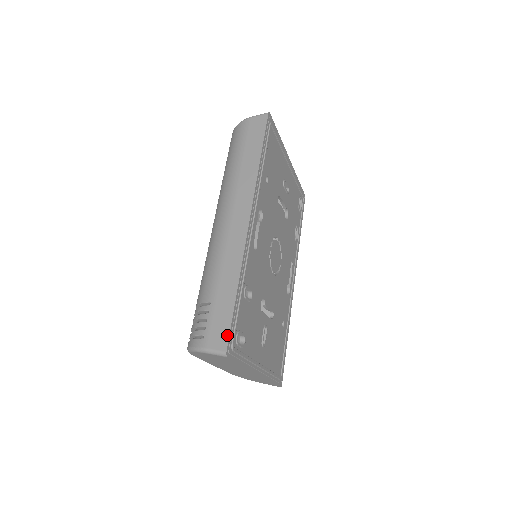
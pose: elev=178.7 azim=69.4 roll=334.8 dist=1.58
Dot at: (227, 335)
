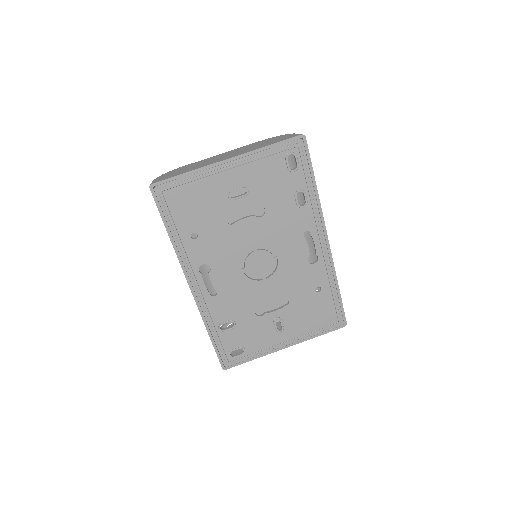
Dot at: (219, 359)
